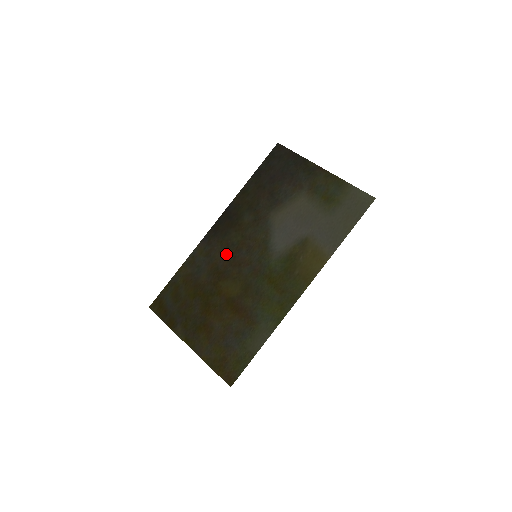
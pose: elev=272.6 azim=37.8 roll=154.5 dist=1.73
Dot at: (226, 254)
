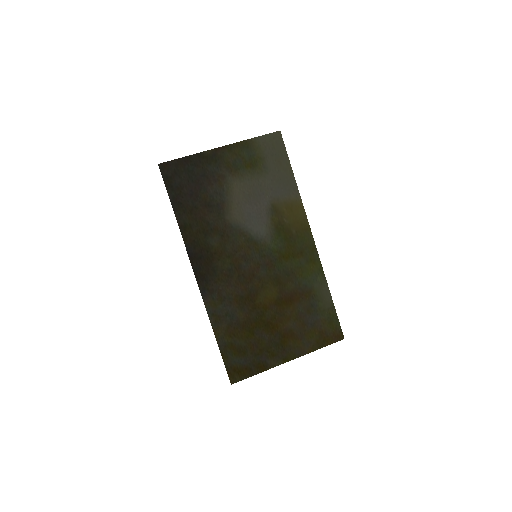
Dot at: (234, 282)
